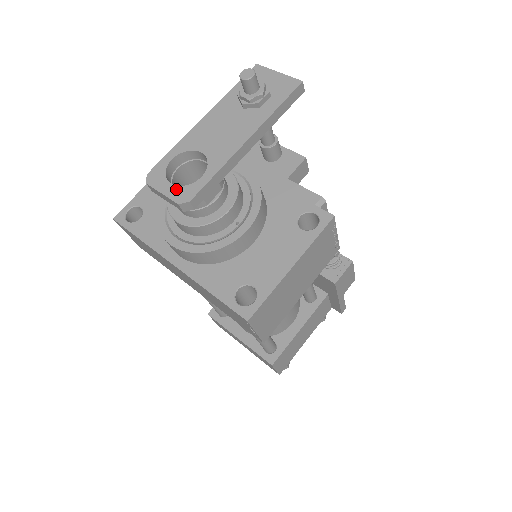
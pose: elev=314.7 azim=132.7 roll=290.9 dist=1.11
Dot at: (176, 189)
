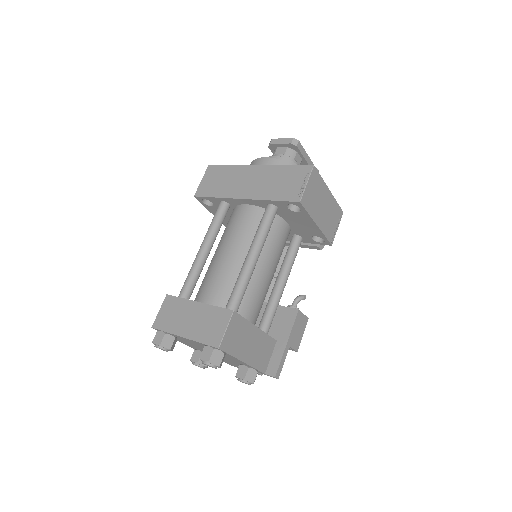
Dot at: occluded
